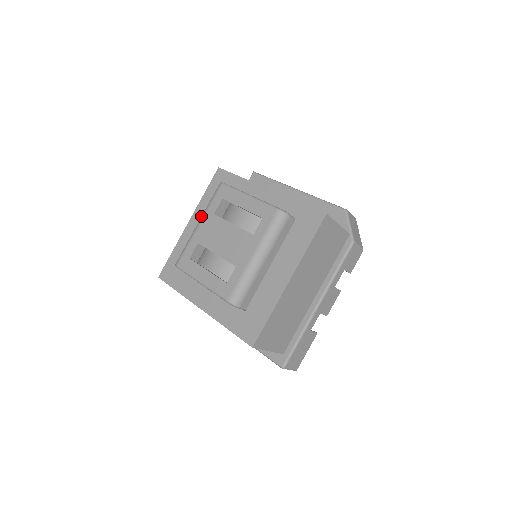
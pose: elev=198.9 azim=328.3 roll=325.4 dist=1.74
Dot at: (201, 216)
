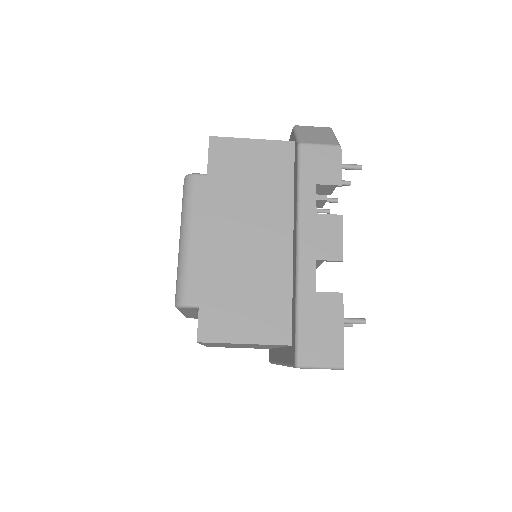
Dot at: occluded
